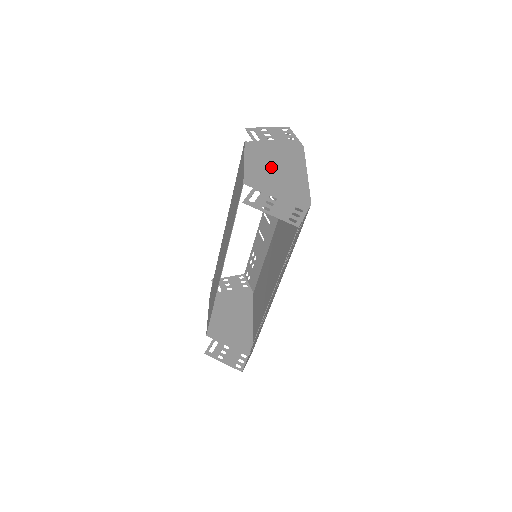
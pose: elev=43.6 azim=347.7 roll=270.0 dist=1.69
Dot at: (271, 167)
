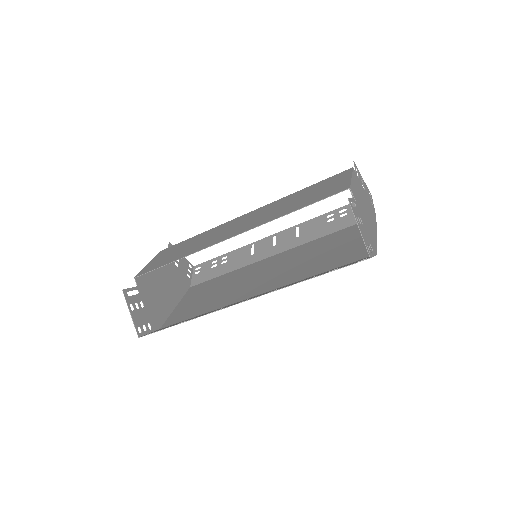
Dot at: (362, 202)
